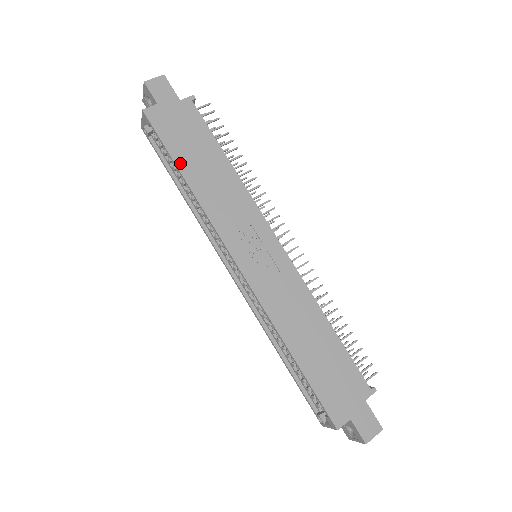
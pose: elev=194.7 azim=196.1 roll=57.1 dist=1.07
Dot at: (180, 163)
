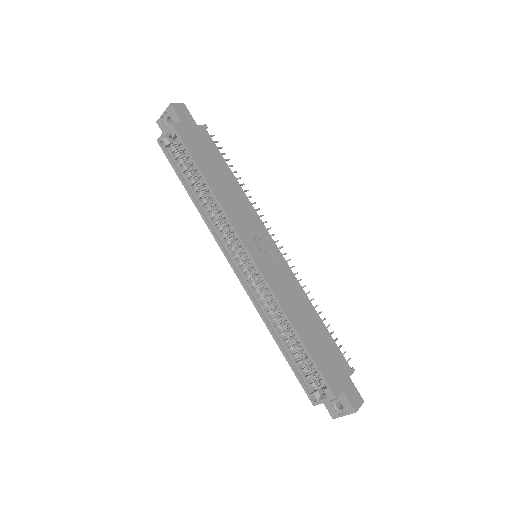
Dot at: (202, 169)
